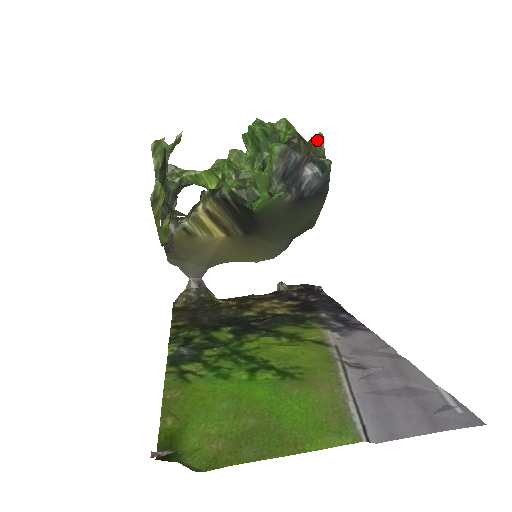
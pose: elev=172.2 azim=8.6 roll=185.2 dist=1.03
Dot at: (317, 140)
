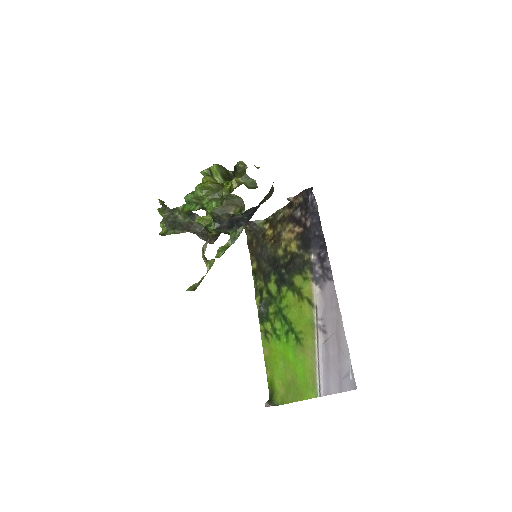
Dot at: (226, 197)
